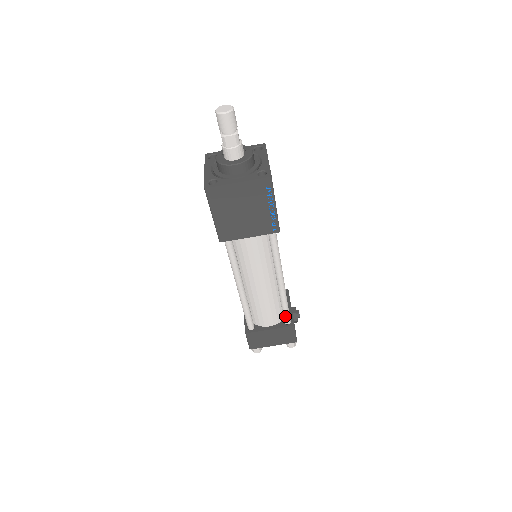
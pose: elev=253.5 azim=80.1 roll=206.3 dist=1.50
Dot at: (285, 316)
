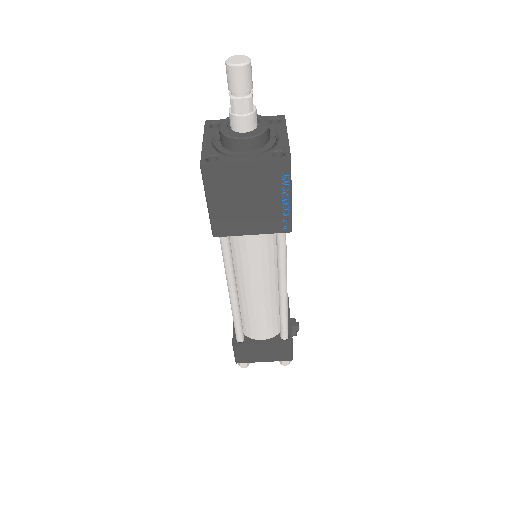
Dot at: (283, 330)
